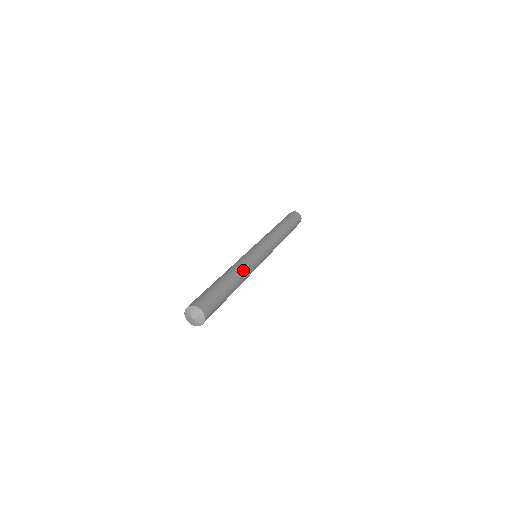
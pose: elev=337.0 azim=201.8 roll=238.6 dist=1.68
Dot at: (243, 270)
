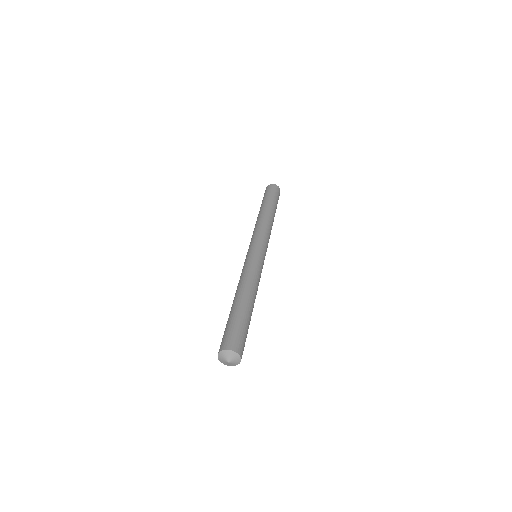
Dot at: (245, 281)
